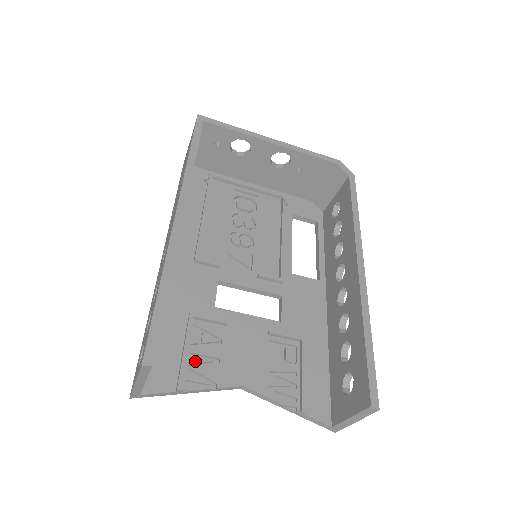
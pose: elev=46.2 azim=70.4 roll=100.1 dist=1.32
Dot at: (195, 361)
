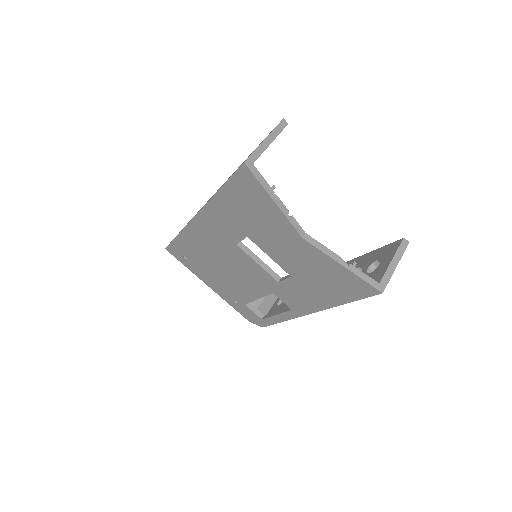
Dot at: occluded
